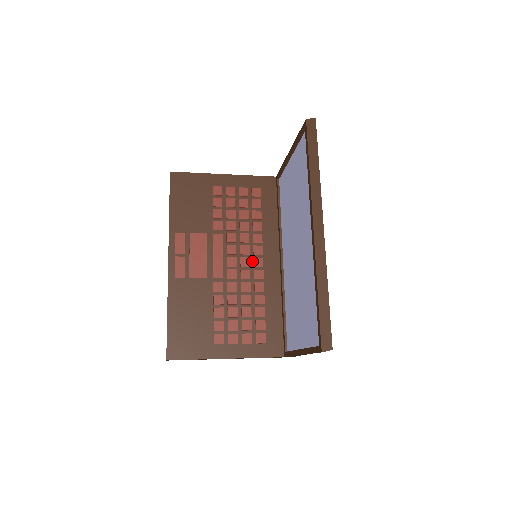
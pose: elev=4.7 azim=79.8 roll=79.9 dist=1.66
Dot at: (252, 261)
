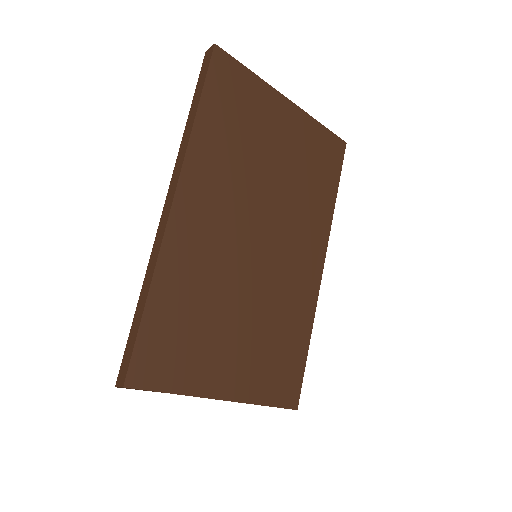
Dot at: occluded
